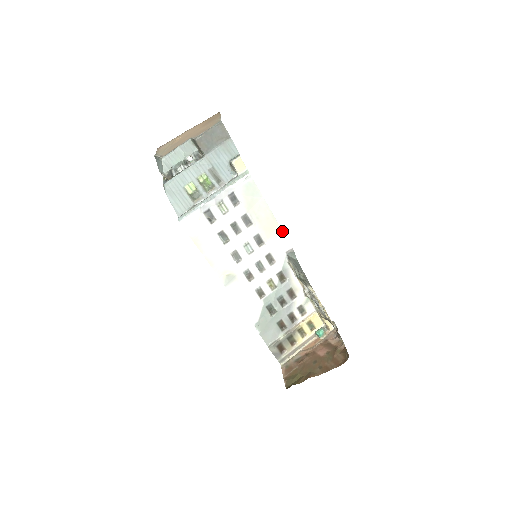
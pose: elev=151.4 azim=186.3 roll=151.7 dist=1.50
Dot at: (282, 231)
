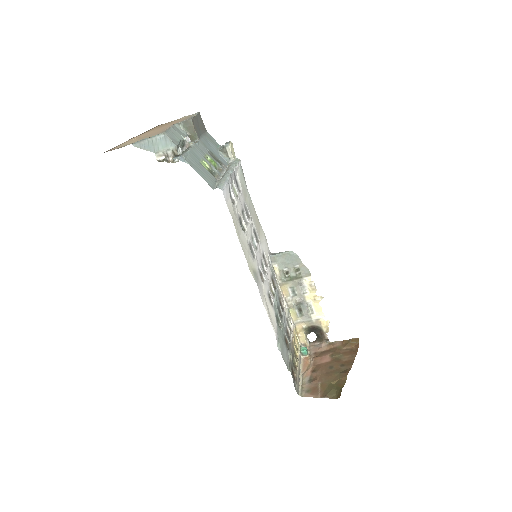
Dot at: occluded
